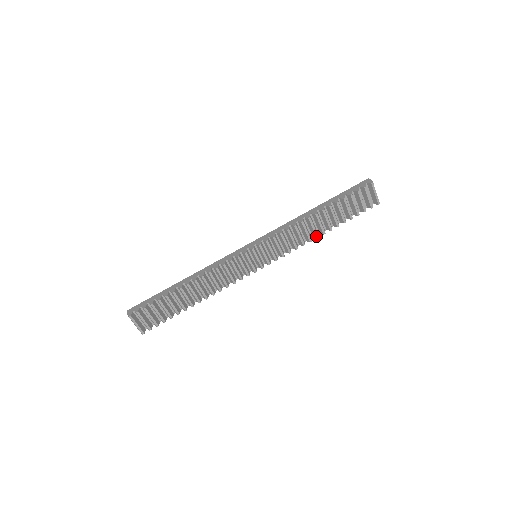
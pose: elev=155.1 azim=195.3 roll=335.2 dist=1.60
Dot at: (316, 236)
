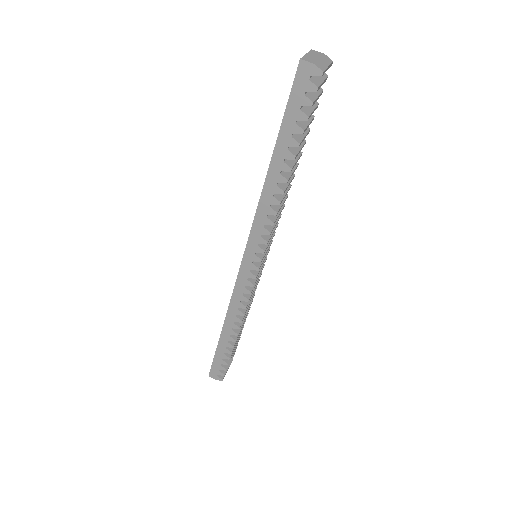
Dot at: occluded
